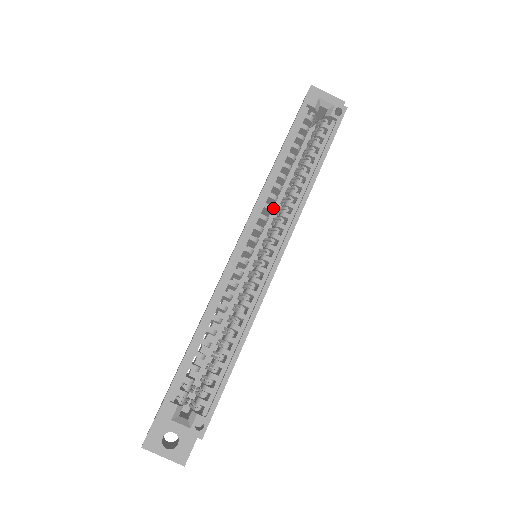
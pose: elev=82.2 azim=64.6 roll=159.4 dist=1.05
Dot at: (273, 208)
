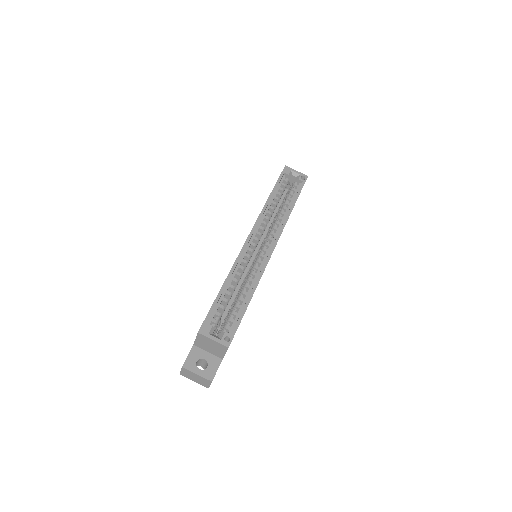
Dot at: (265, 231)
